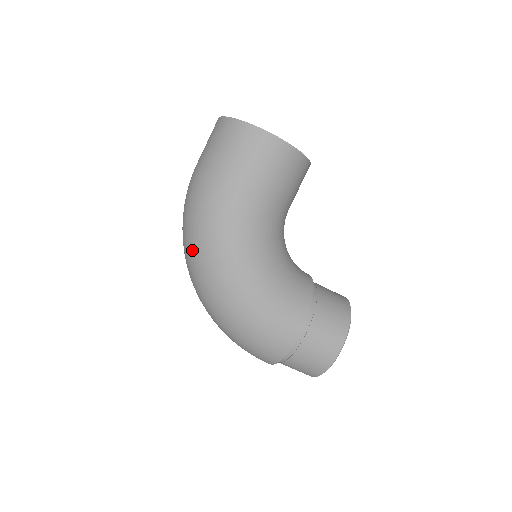
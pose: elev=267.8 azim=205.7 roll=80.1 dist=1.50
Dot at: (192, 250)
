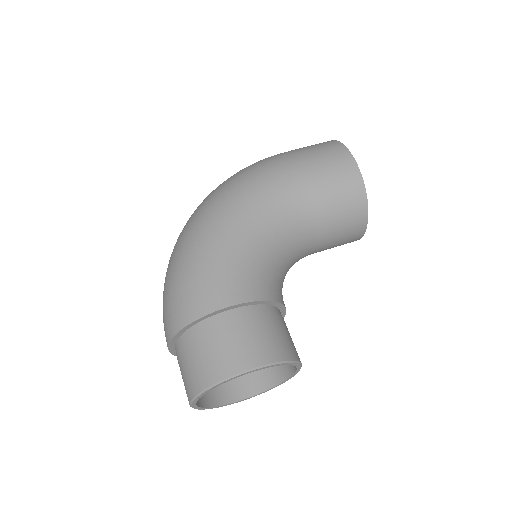
Dot at: (214, 190)
